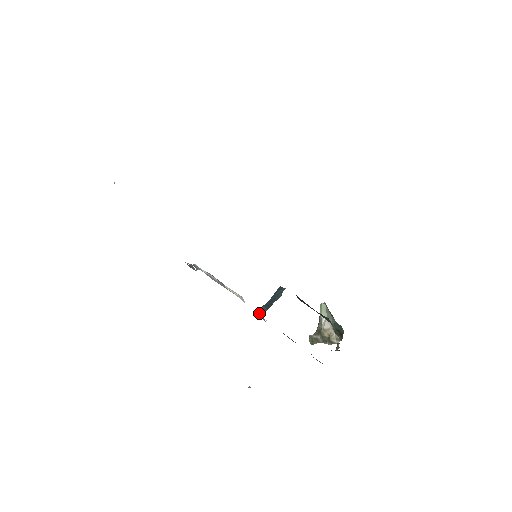
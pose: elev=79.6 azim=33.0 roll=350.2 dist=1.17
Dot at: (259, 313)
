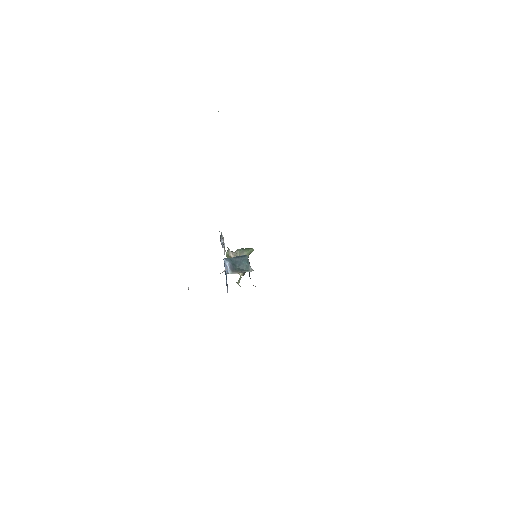
Dot at: (226, 265)
